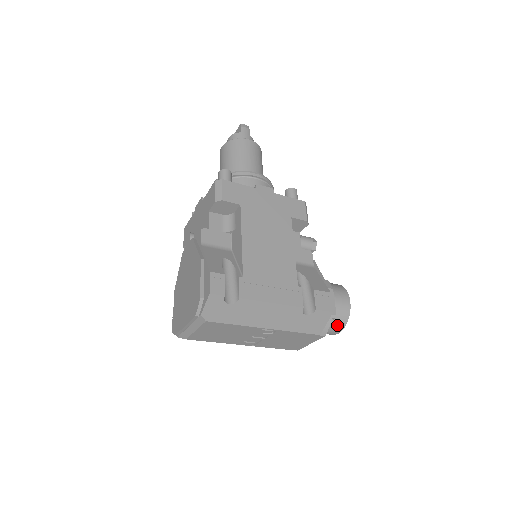
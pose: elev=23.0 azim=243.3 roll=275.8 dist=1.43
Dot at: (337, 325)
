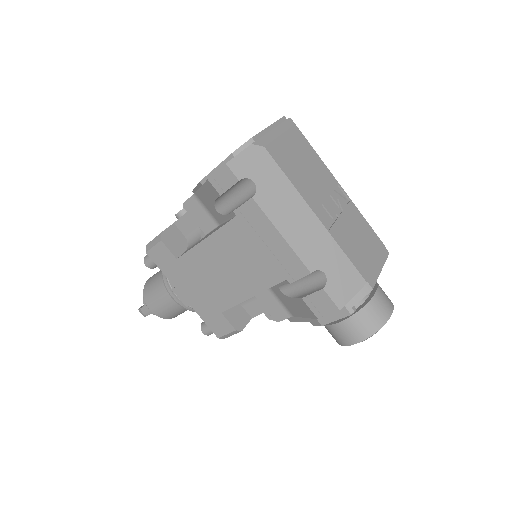
Dot at: (385, 294)
